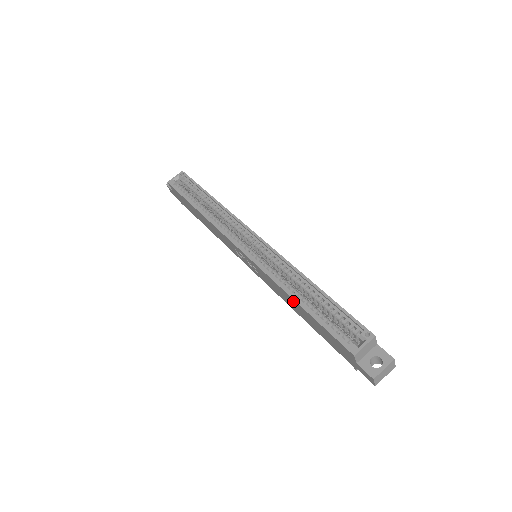
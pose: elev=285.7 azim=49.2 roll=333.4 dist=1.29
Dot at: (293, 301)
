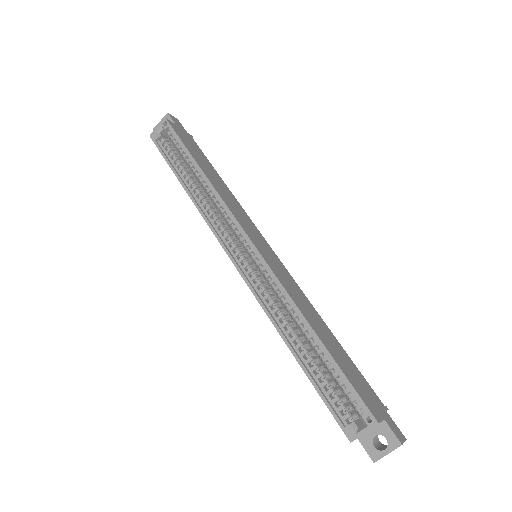
Dot at: (290, 345)
